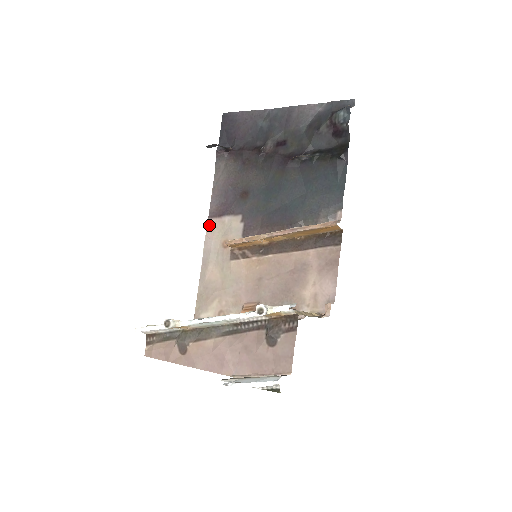
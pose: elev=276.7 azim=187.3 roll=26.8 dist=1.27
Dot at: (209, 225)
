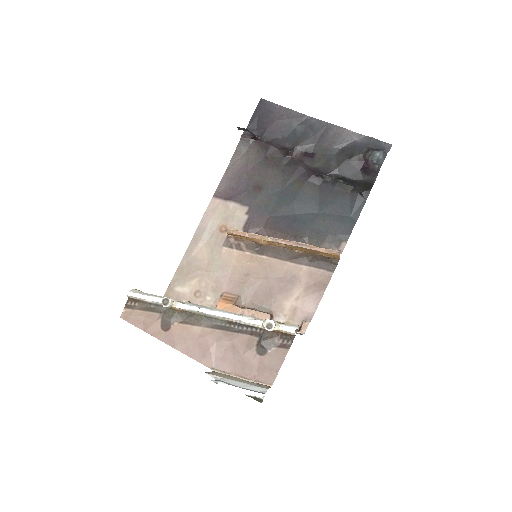
Dot at: (212, 203)
